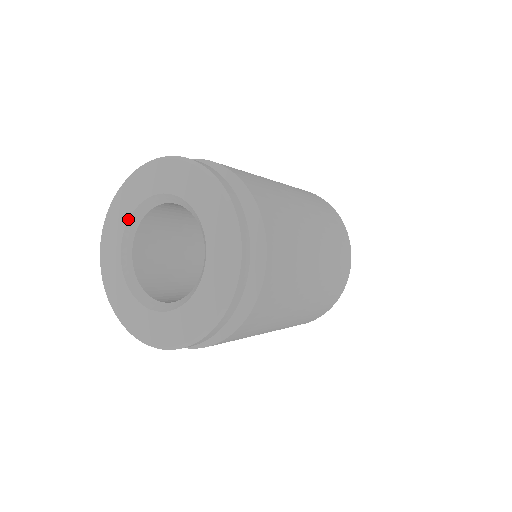
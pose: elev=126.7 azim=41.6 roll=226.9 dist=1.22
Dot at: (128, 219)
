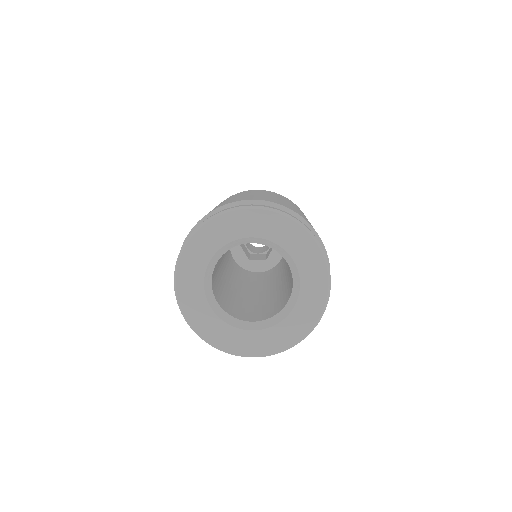
Dot at: (203, 285)
